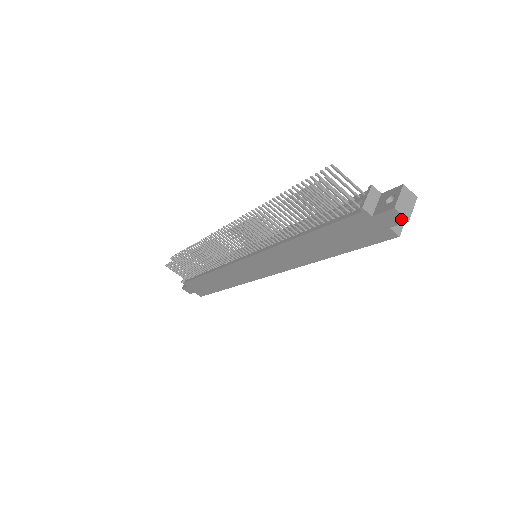
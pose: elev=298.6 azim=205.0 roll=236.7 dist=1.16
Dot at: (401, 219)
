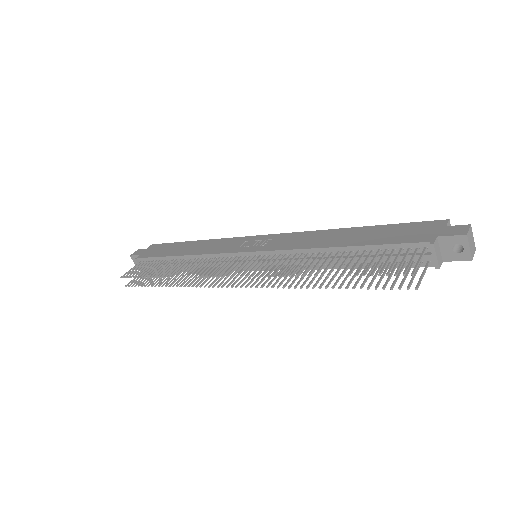
Dot at: occluded
